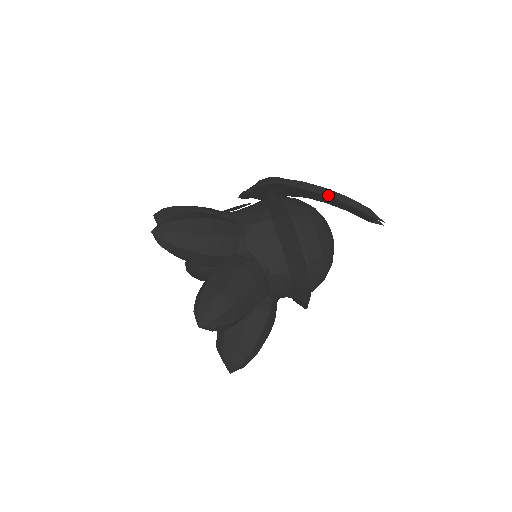
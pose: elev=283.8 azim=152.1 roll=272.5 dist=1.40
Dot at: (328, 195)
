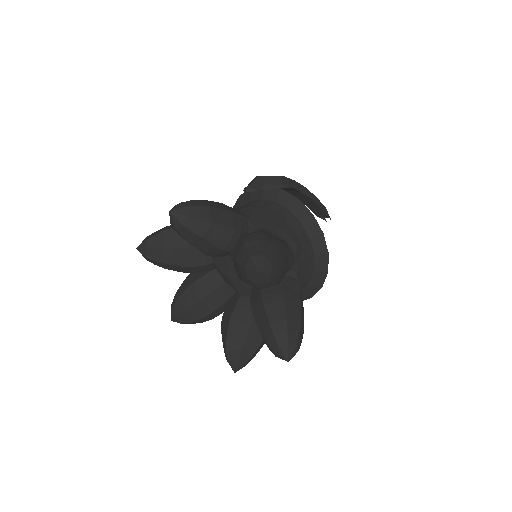
Dot at: (310, 197)
